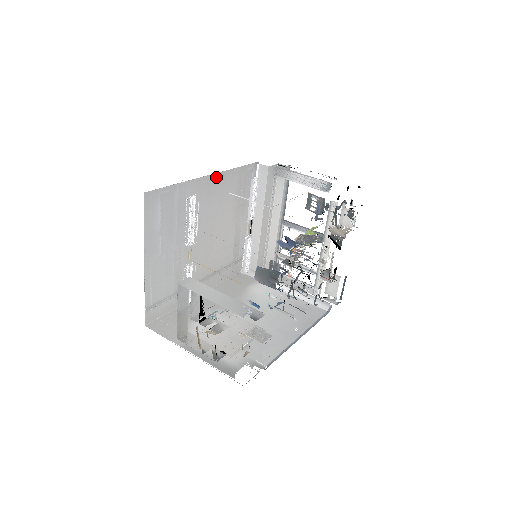
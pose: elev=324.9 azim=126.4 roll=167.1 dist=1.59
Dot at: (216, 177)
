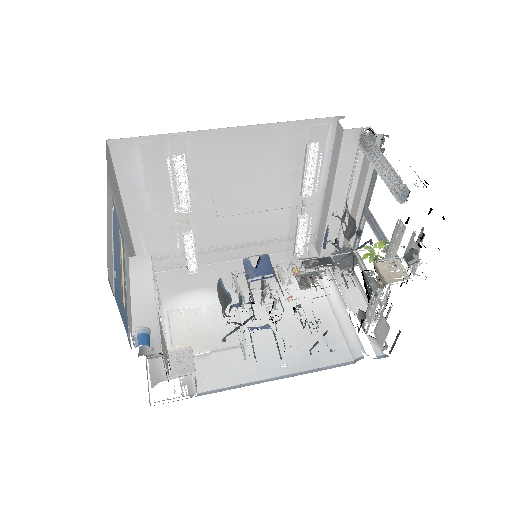
Dot at: (246, 131)
